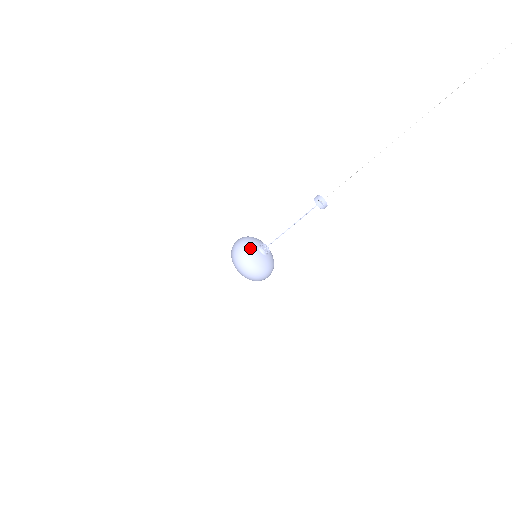
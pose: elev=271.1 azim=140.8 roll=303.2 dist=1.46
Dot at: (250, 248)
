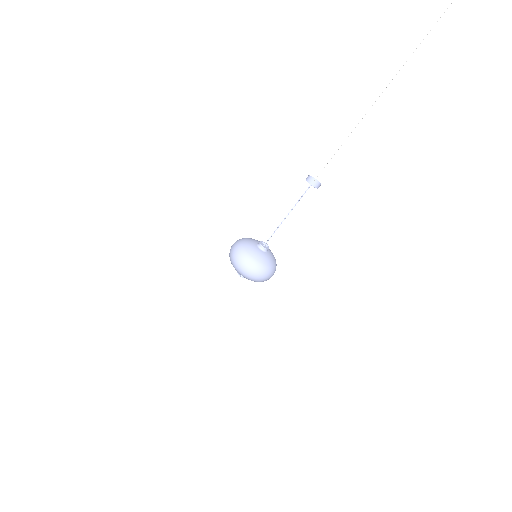
Dot at: (249, 248)
